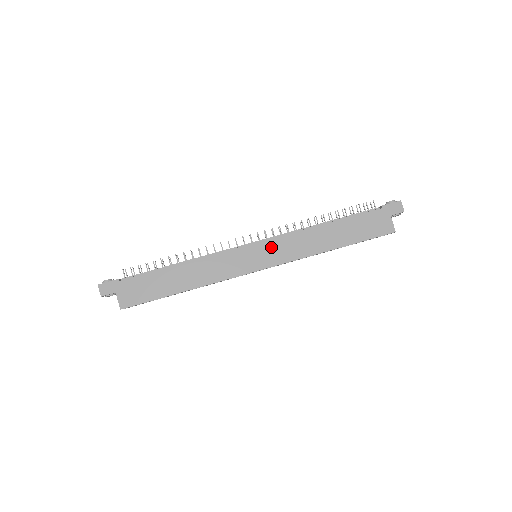
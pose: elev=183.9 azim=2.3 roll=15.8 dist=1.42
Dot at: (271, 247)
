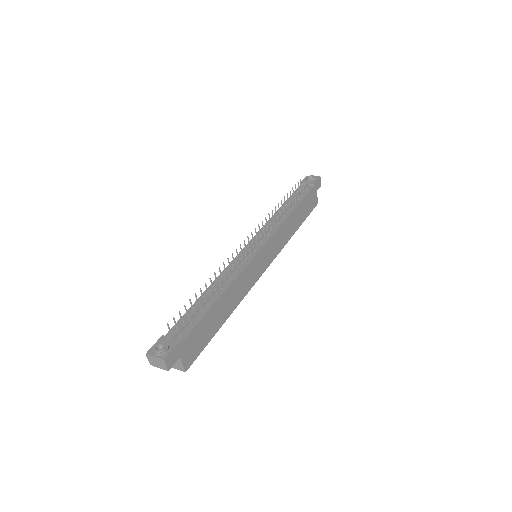
Dot at: (271, 245)
